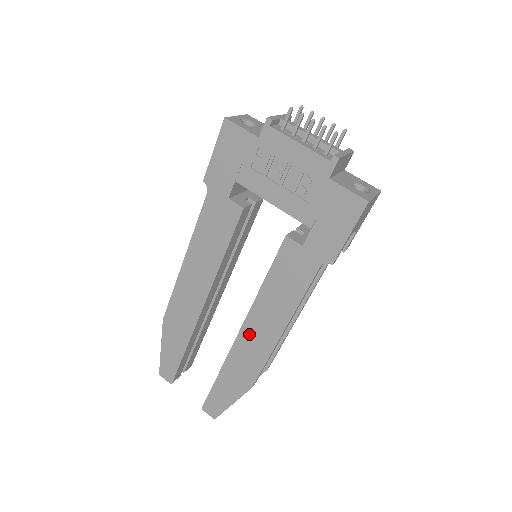
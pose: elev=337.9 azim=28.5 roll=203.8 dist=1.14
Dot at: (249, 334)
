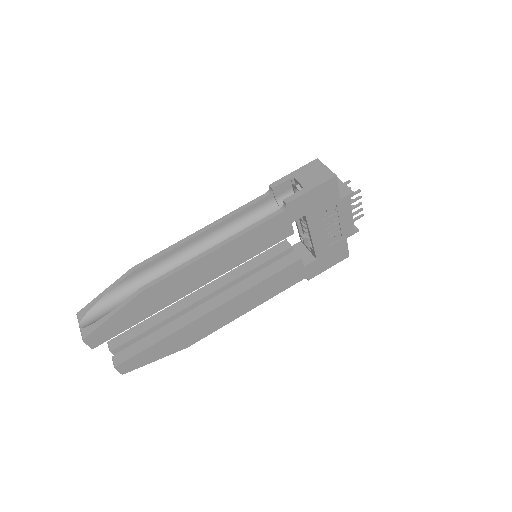
Dot at: (221, 312)
